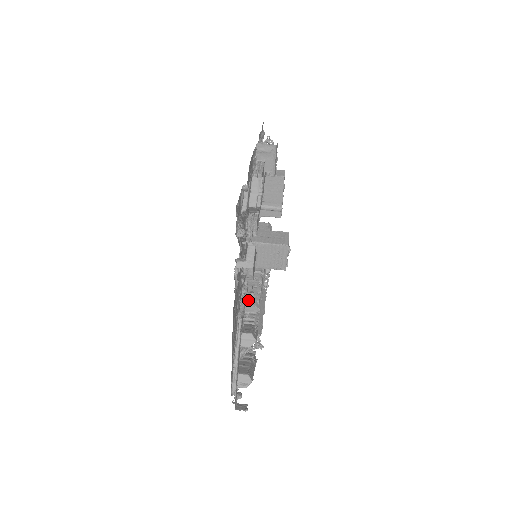
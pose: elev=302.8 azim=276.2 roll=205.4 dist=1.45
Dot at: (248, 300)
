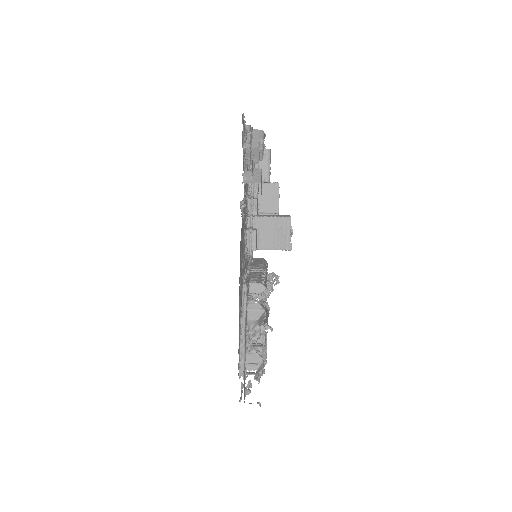
Dot at: (252, 280)
